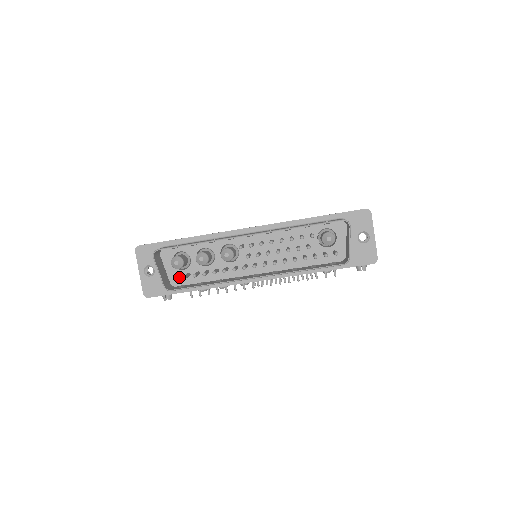
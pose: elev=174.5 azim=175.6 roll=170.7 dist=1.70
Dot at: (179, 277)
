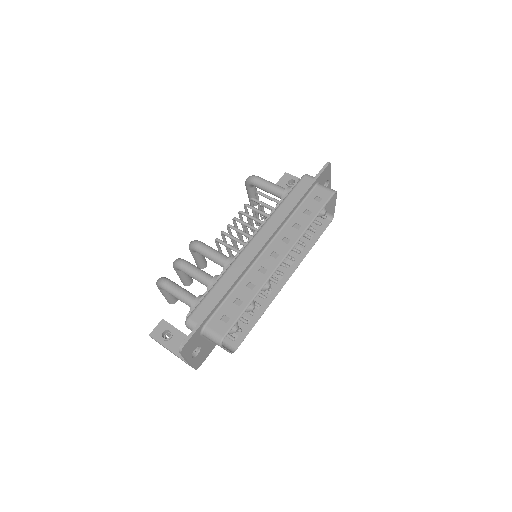
Dot at: occluded
